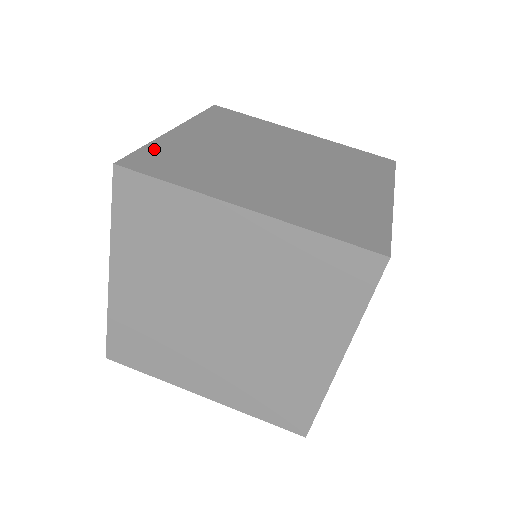
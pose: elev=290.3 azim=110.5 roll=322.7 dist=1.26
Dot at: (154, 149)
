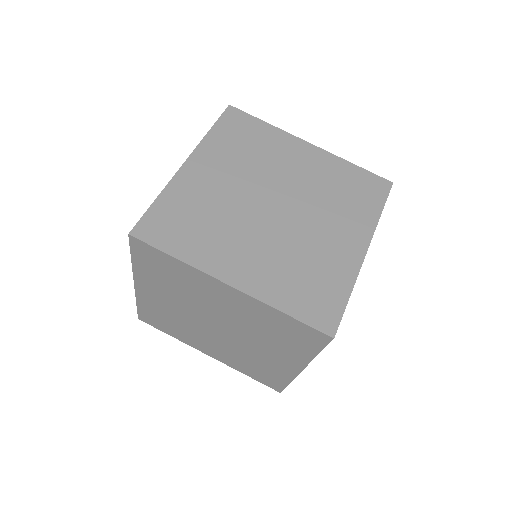
Dot at: (163, 204)
